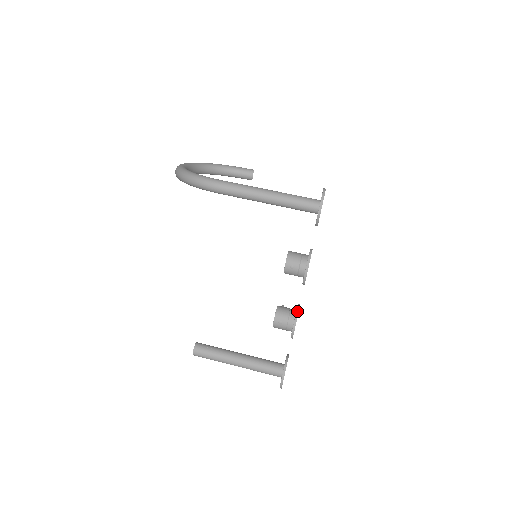
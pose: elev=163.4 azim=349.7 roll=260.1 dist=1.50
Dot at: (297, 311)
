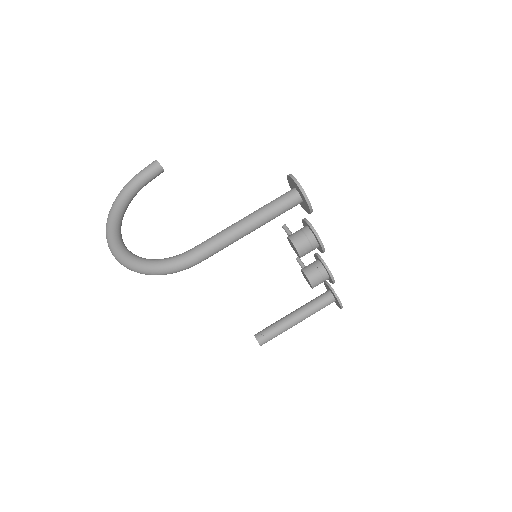
Dot at: (326, 268)
